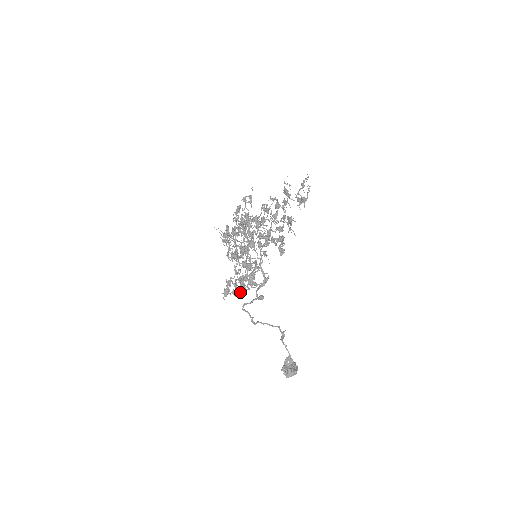
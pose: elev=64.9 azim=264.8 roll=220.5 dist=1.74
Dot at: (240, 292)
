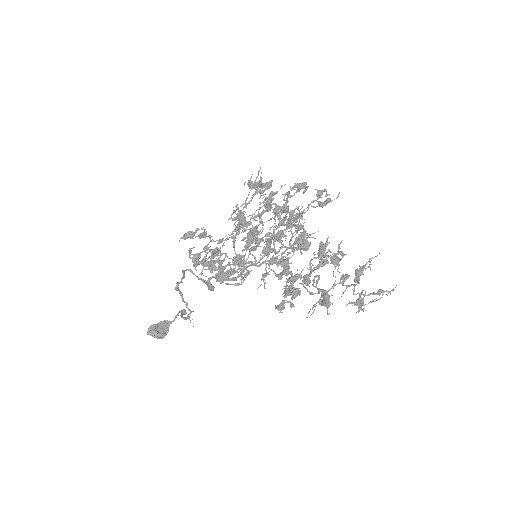
Dot at: occluded
